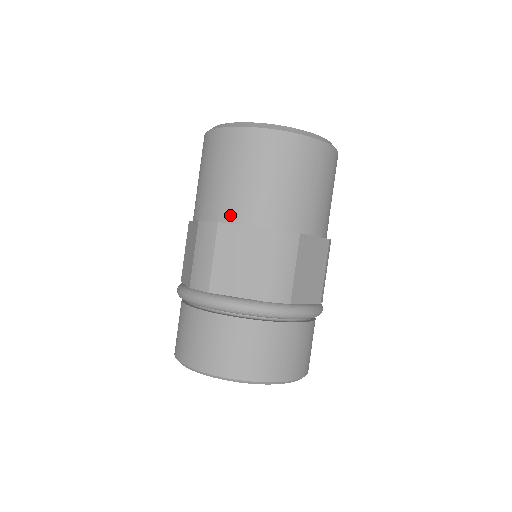
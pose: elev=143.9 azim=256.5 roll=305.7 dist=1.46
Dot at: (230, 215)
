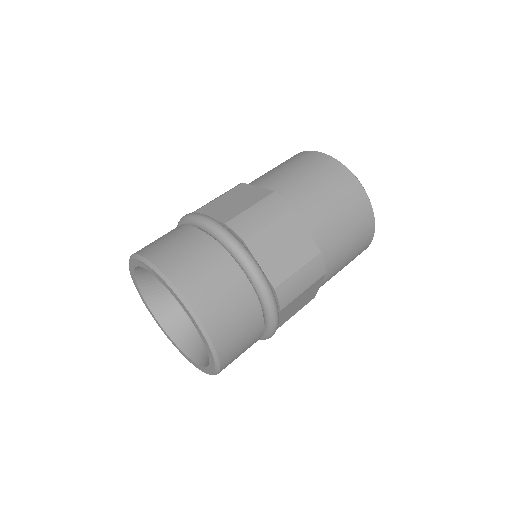
Dot at: (254, 183)
